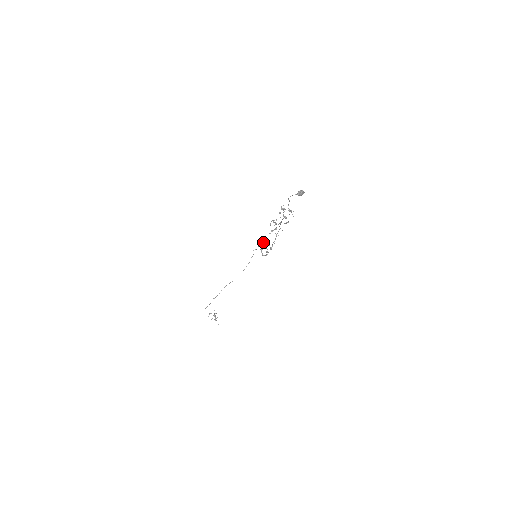
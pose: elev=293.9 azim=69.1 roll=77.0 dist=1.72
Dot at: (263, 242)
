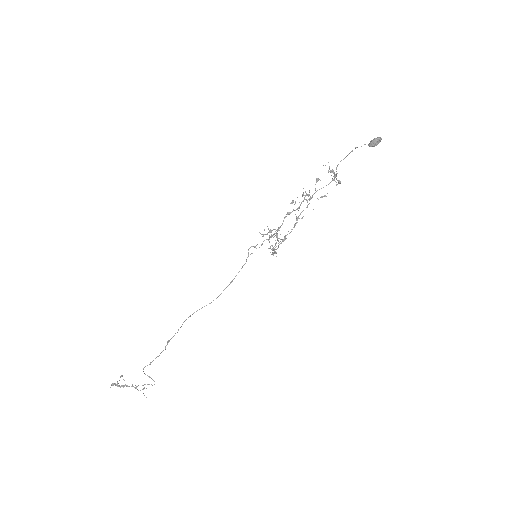
Dot at: occluded
